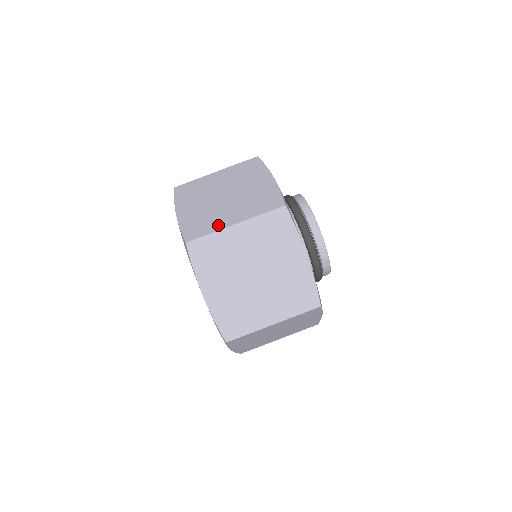
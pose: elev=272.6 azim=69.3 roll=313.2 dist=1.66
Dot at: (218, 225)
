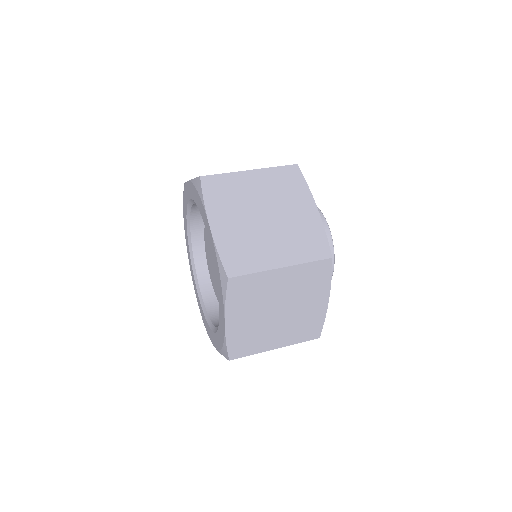
Dot at: occluded
